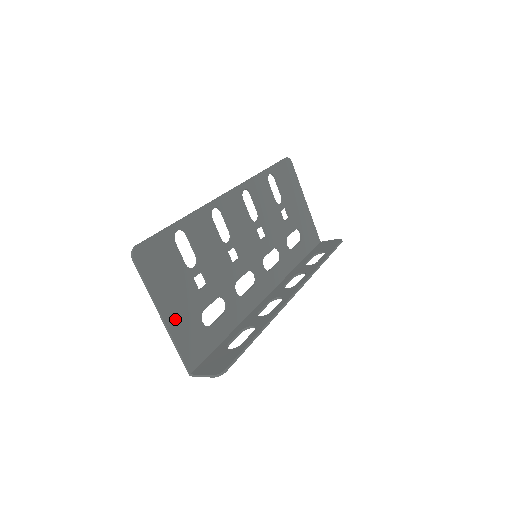
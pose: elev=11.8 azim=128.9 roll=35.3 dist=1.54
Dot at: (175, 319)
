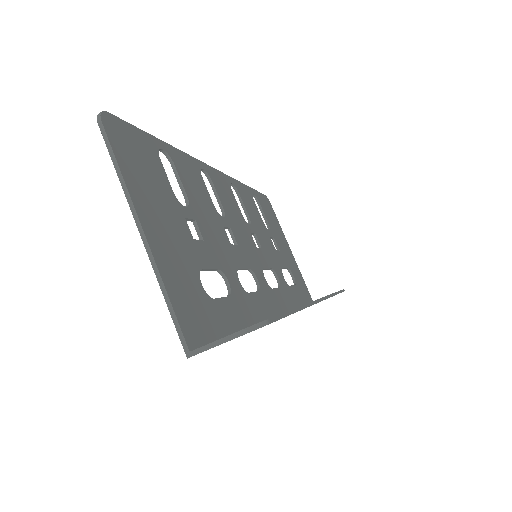
Dot at: (162, 247)
